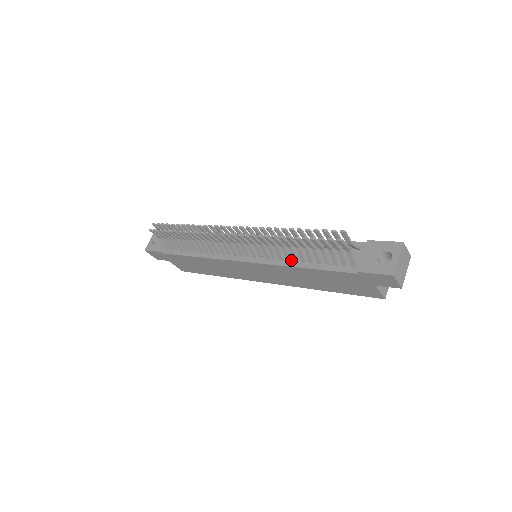
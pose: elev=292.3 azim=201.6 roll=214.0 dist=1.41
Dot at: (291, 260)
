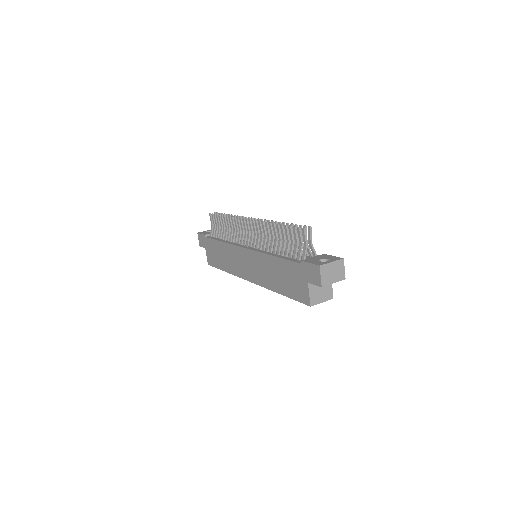
Dot at: (272, 252)
